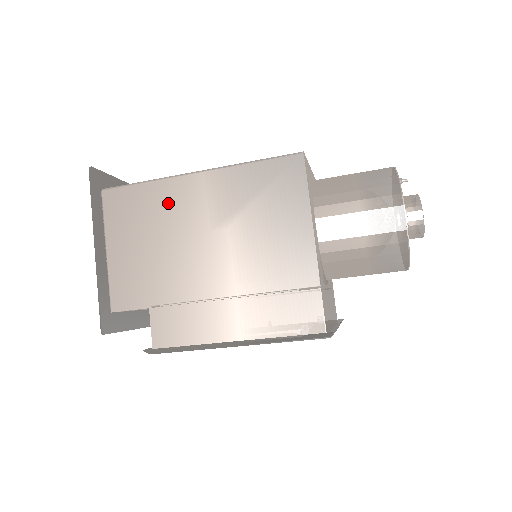
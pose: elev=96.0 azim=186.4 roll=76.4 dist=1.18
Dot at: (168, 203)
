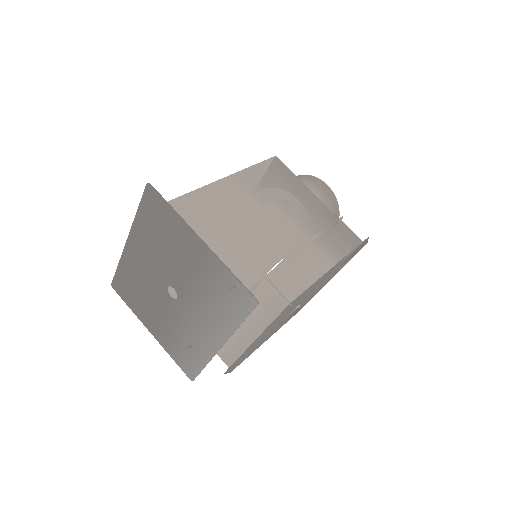
Dot at: (221, 201)
